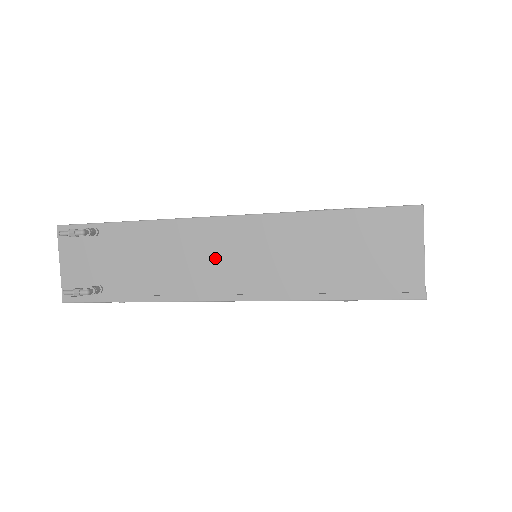
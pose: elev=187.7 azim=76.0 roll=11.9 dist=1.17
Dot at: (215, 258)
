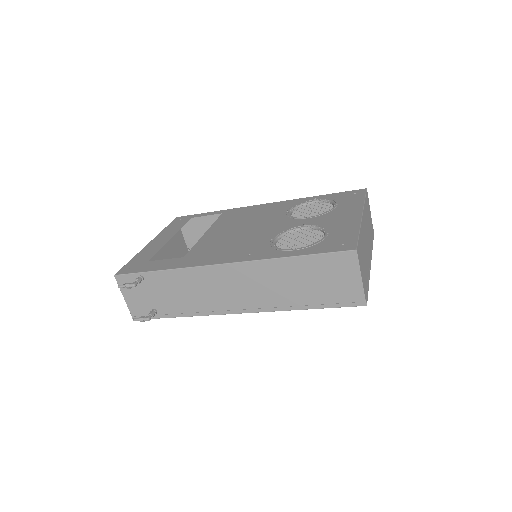
Dot at: (225, 289)
